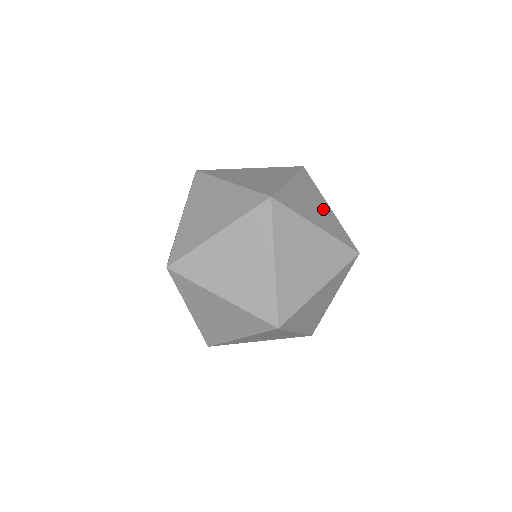
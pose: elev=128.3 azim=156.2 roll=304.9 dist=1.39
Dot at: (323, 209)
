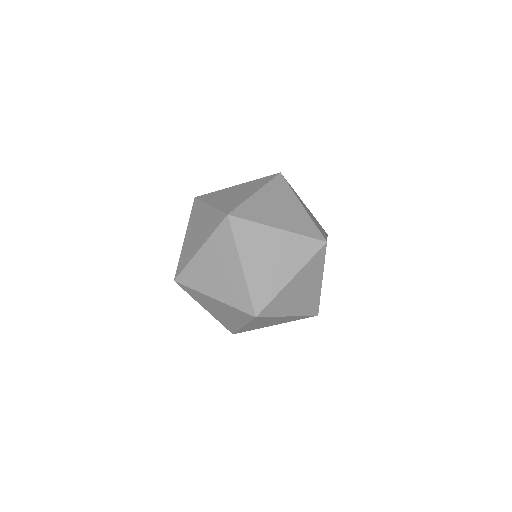
Dot at: (310, 213)
